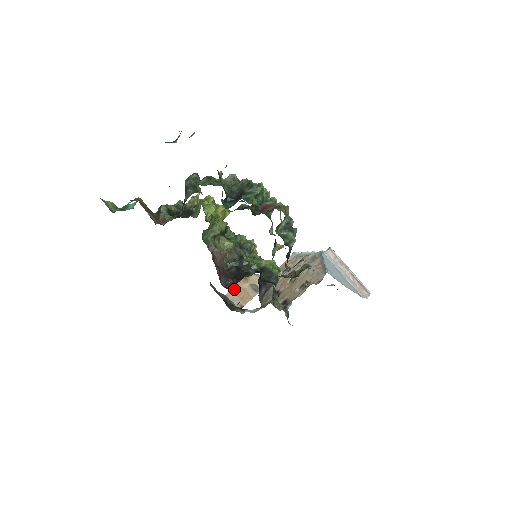
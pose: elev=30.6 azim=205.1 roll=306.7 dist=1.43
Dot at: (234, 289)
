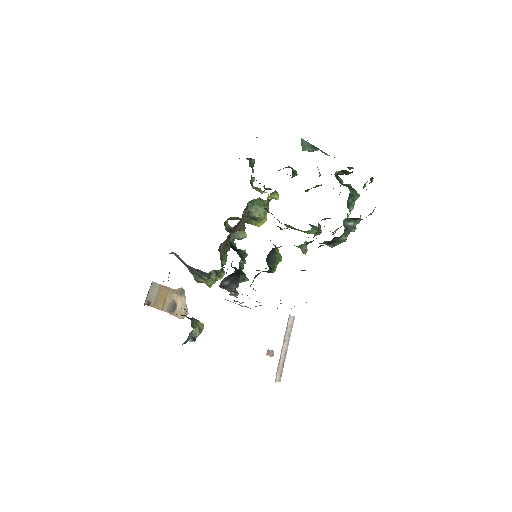
Dot at: (162, 287)
